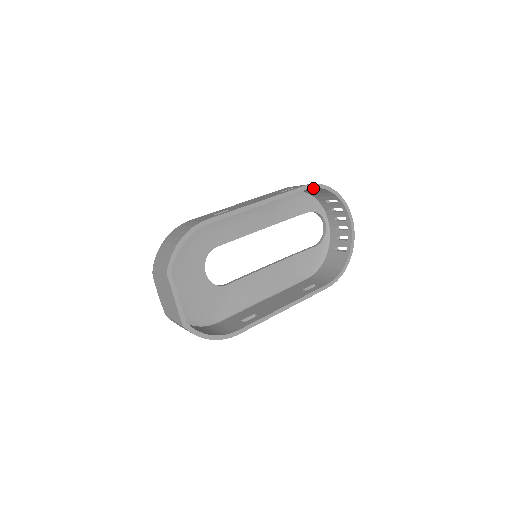
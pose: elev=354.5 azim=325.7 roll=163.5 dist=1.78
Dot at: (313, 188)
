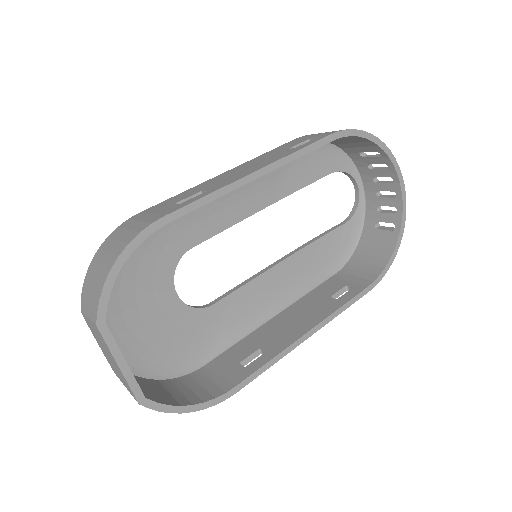
Dot at: (342, 137)
